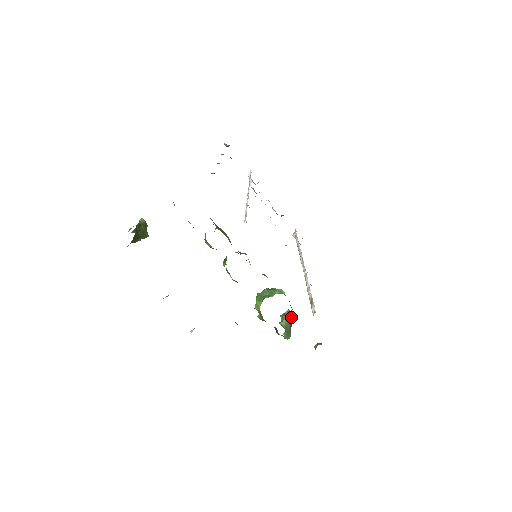
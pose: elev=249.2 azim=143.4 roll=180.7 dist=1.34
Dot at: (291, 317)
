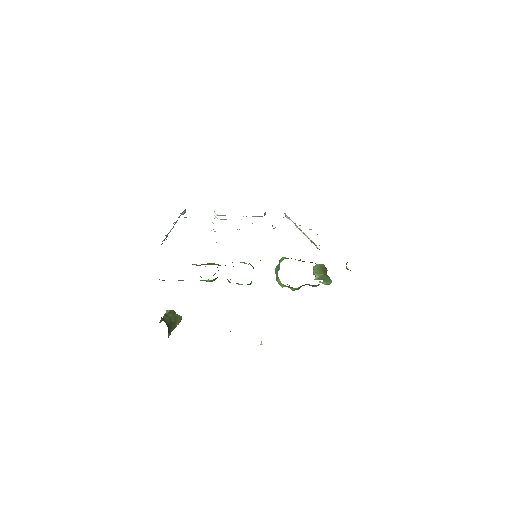
Dot at: (321, 268)
